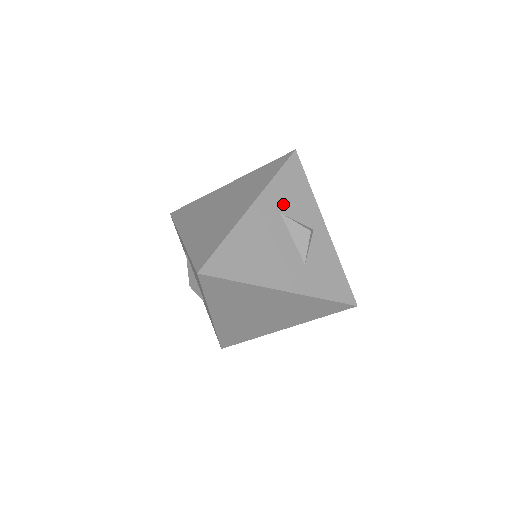
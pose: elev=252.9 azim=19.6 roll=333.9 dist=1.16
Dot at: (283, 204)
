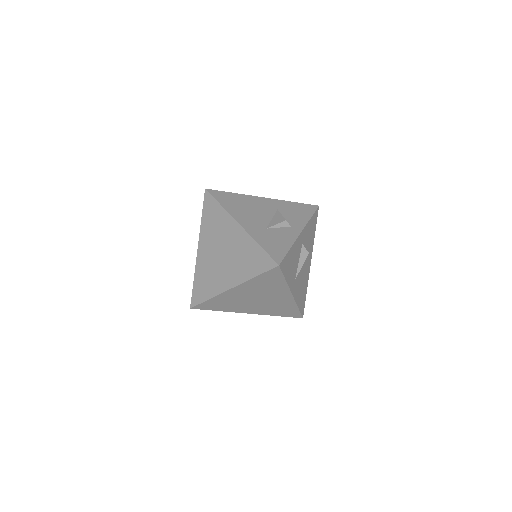
Dot at: (284, 209)
